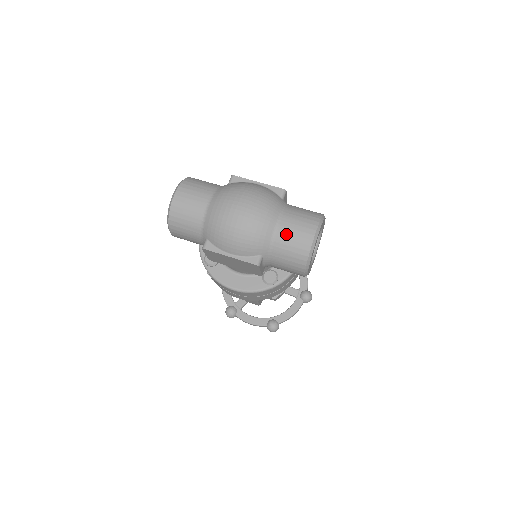
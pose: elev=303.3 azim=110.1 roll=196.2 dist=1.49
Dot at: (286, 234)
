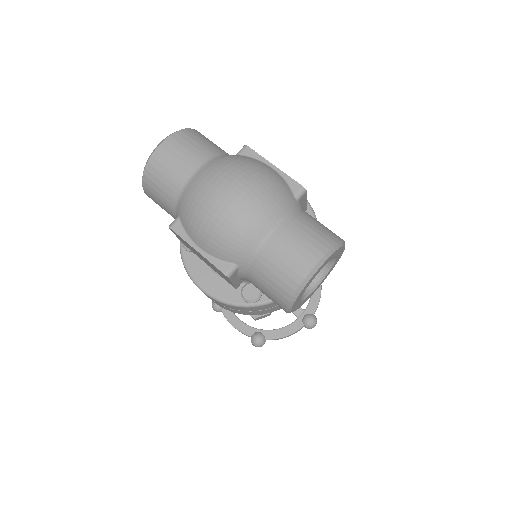
Dot at: (278, 249)
